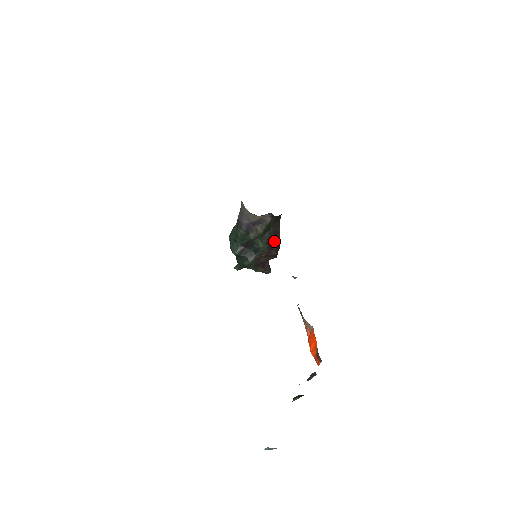
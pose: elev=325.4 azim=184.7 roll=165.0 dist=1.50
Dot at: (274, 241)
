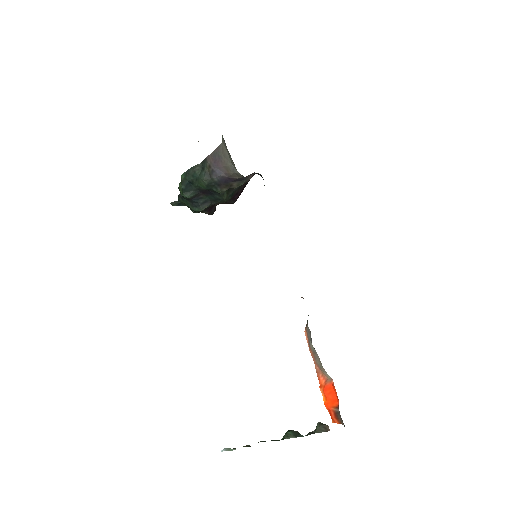
Dot at: (240, 192)
